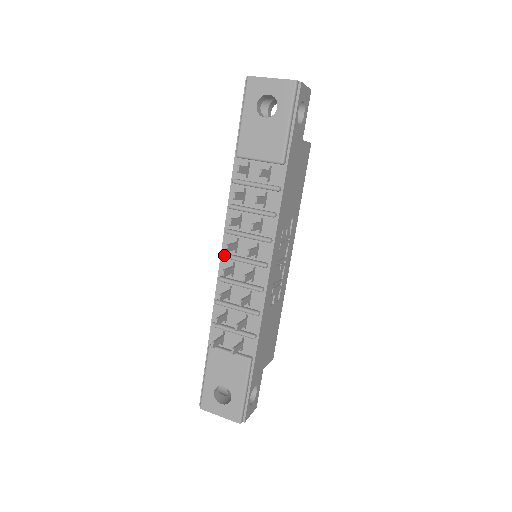
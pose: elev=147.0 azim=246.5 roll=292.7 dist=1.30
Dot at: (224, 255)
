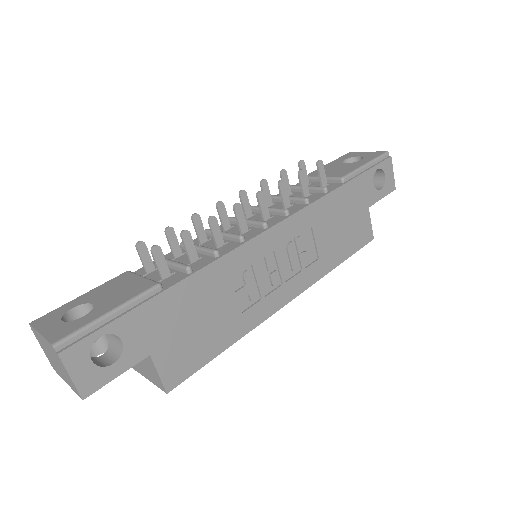
Dot at: (230, 217)
